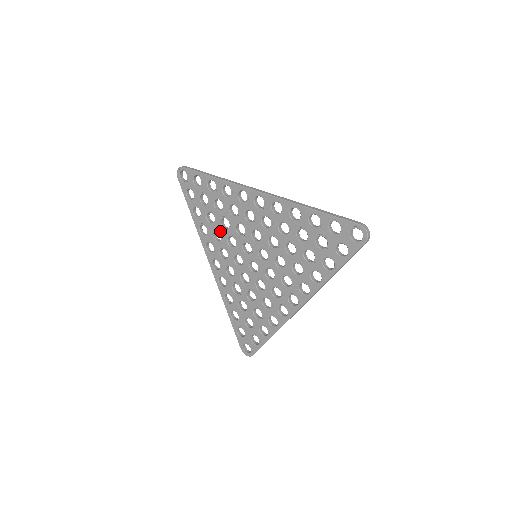
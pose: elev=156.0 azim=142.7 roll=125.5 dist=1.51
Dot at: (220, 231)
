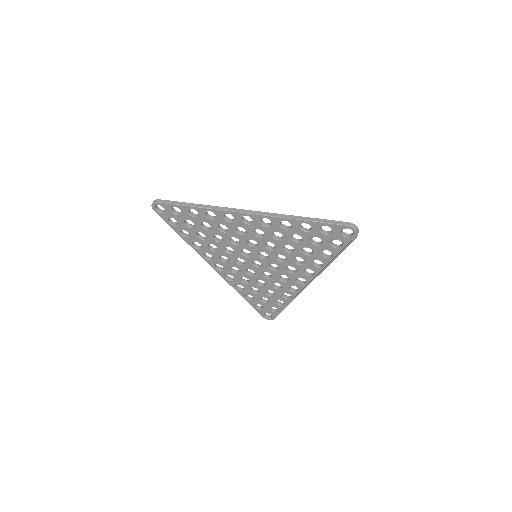
Dot at: (214, 244)
